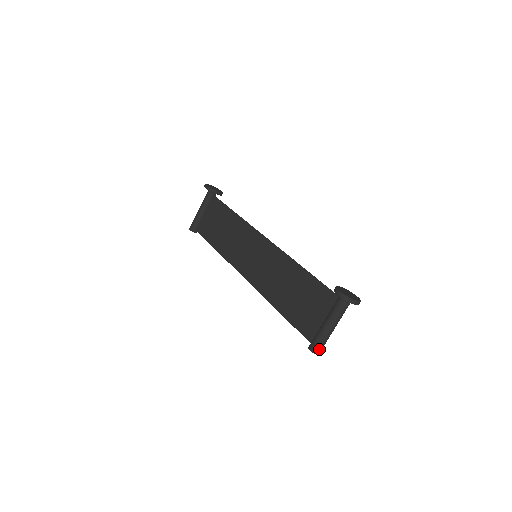
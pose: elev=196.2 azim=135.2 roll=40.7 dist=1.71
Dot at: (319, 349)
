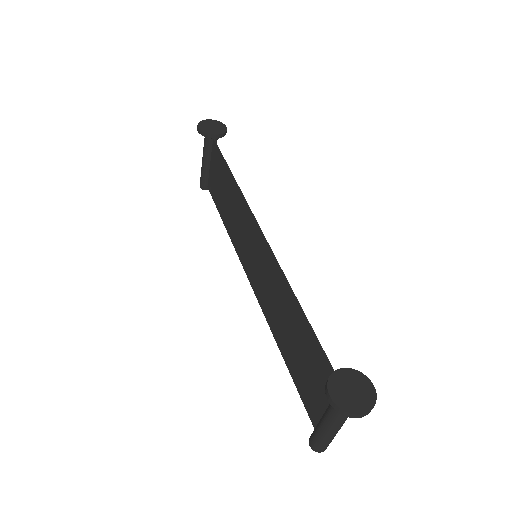
Dot at: (322, 448)
